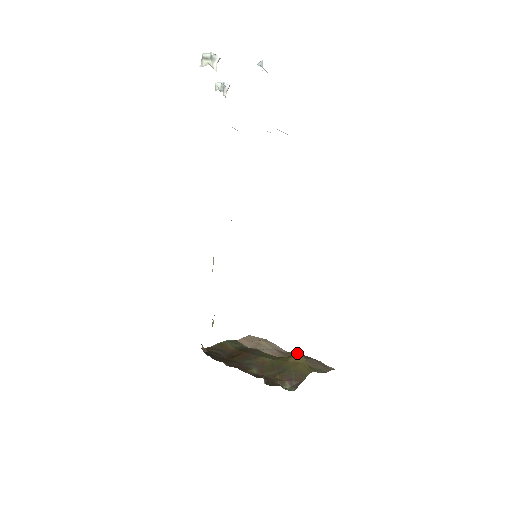
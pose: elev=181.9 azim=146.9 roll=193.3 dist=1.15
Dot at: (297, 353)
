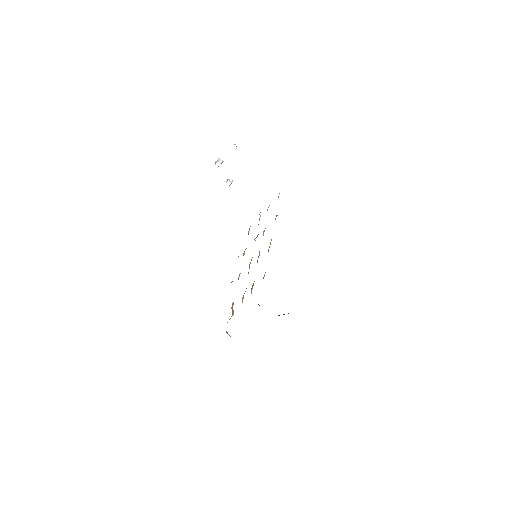
Dot at: occluded
